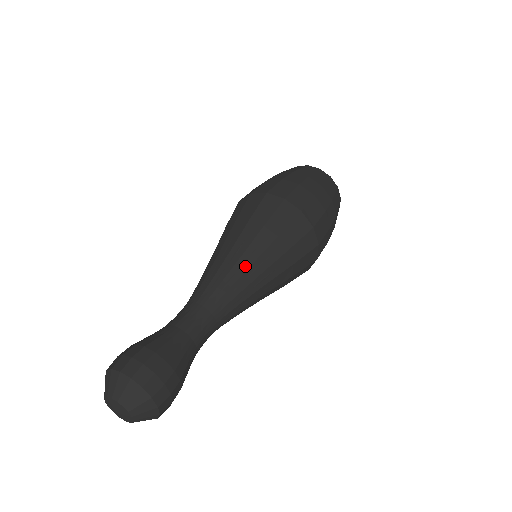
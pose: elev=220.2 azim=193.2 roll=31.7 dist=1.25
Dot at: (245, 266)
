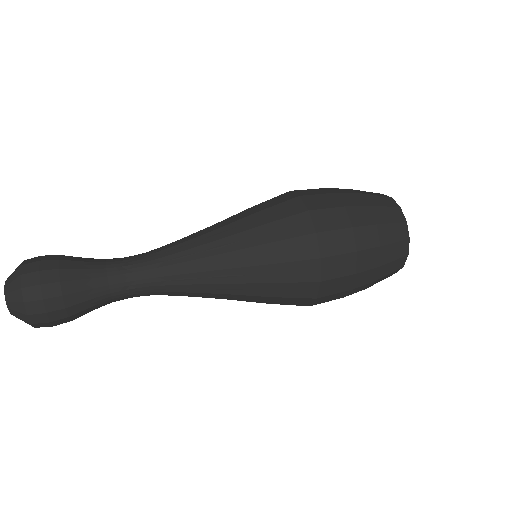
Dot at: (203, 229)
